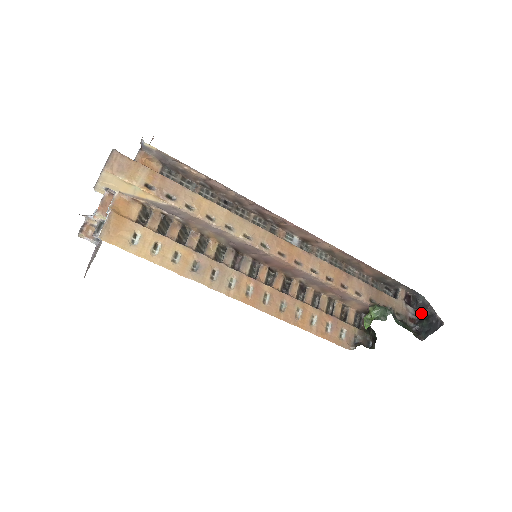
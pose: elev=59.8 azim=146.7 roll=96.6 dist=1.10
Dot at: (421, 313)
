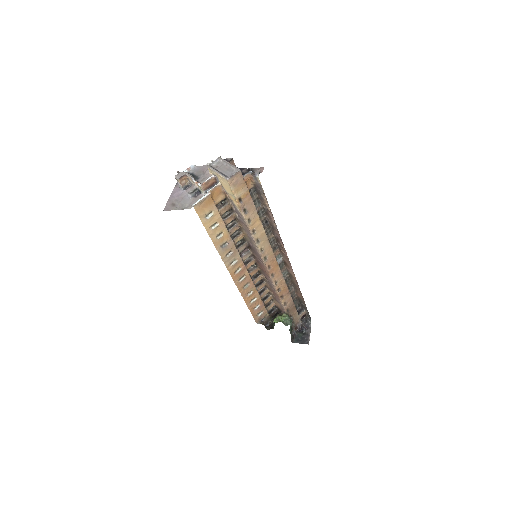
Dot at: (303, 329)
